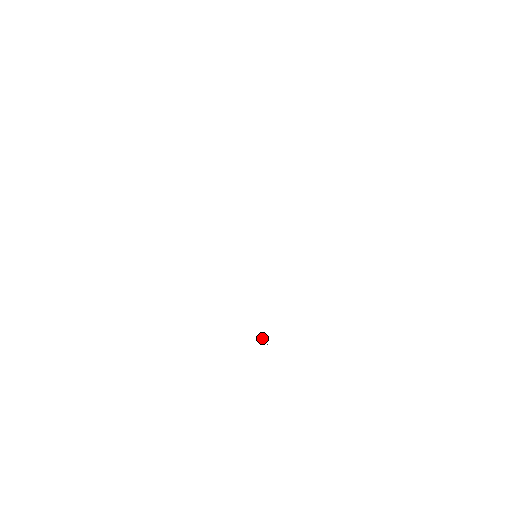
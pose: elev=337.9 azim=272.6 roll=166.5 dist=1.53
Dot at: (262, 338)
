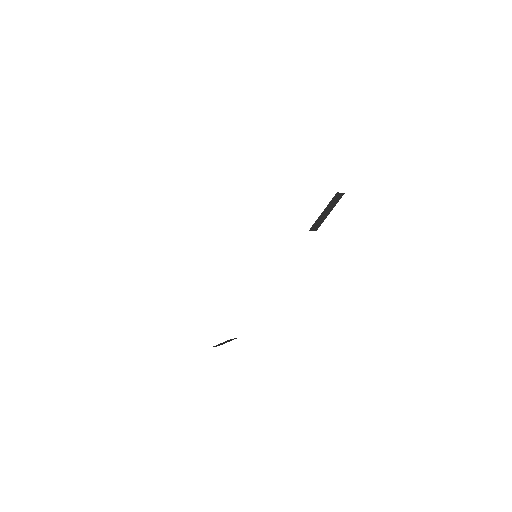
Dot at: occluded
